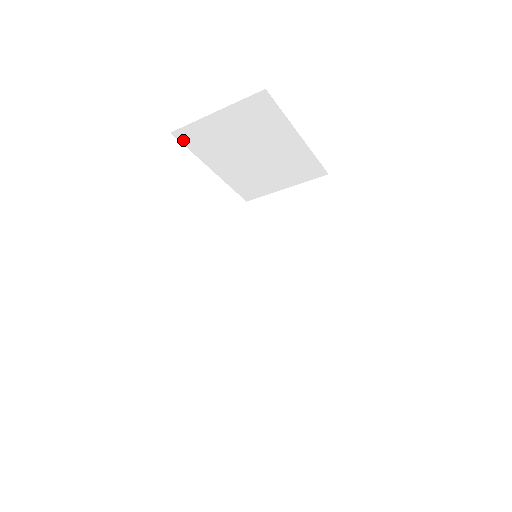
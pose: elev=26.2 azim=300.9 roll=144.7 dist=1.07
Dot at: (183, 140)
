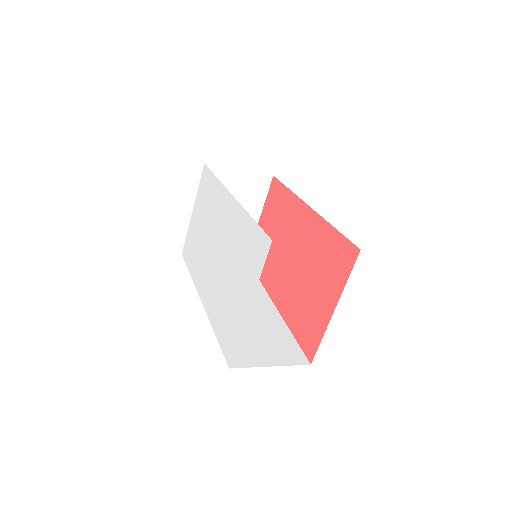
Dot at: occluded
